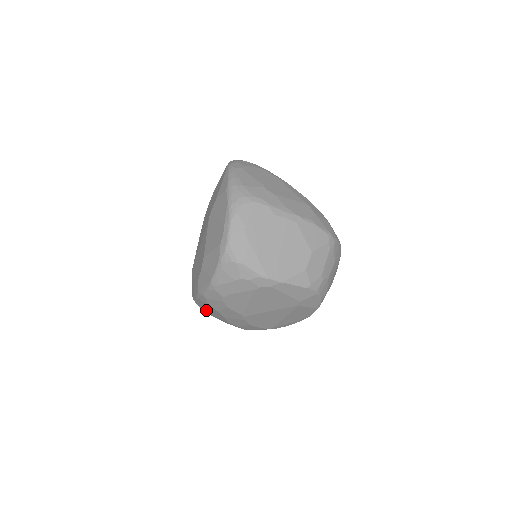
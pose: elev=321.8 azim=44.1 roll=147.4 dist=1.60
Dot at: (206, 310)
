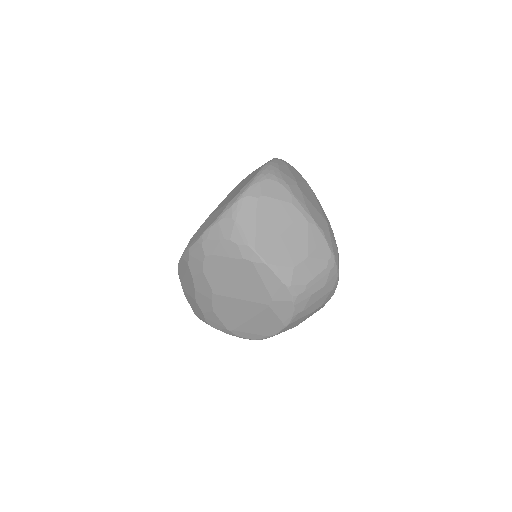
Dot at: (183, 281)
